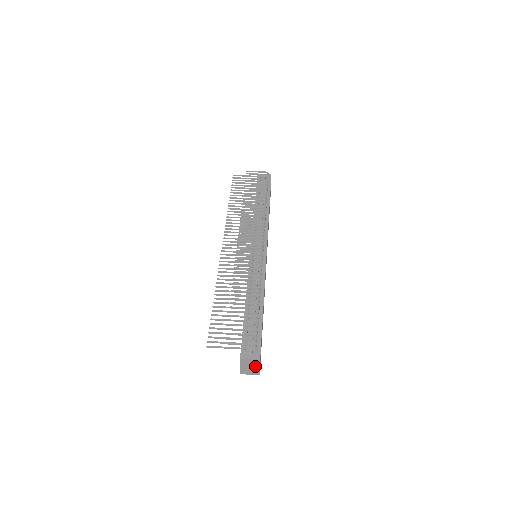
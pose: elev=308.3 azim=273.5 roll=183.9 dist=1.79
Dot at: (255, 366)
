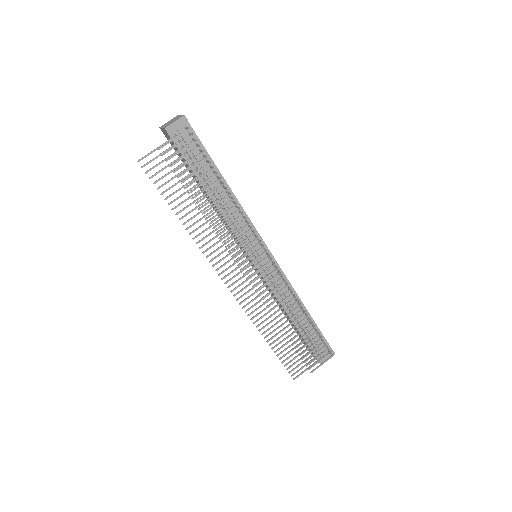
Dot at: occluded
